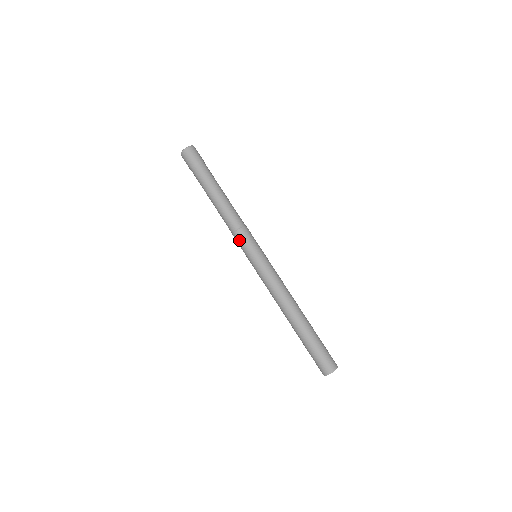
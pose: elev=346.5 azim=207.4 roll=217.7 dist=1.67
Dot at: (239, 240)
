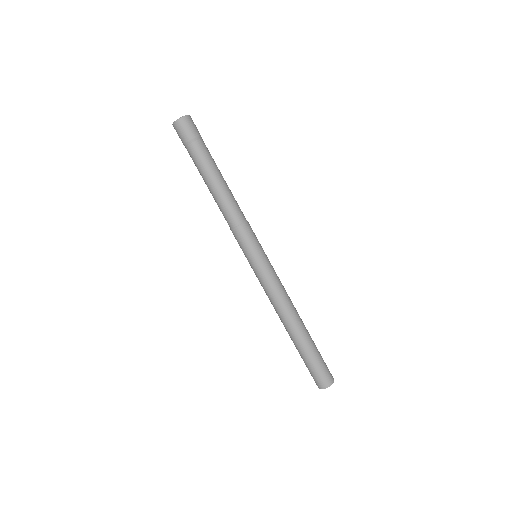
Dot at: (247, 233)
